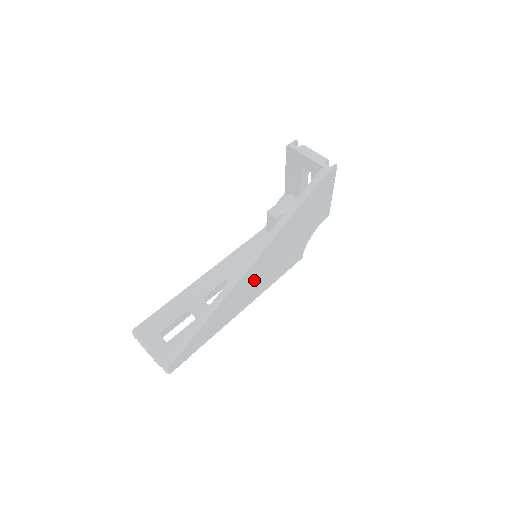
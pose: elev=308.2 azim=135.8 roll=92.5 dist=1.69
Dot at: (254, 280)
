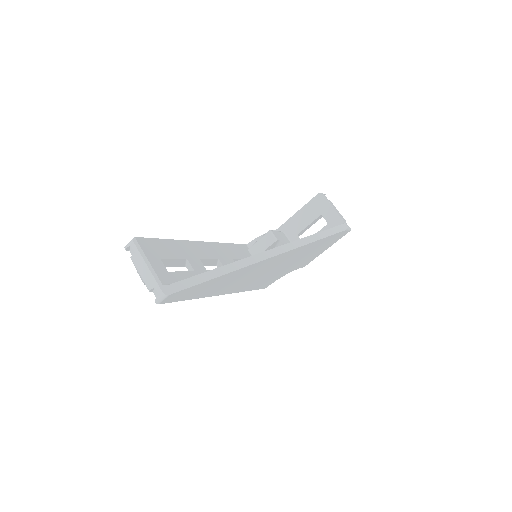
Dot at: (259, 271)
